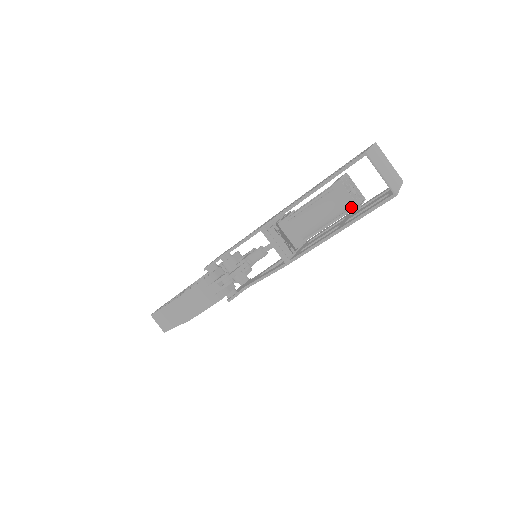
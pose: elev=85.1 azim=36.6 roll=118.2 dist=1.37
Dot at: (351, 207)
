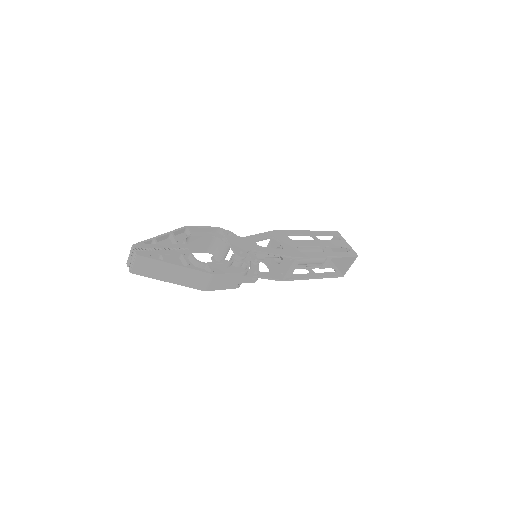
Dot at: (323, 267)
